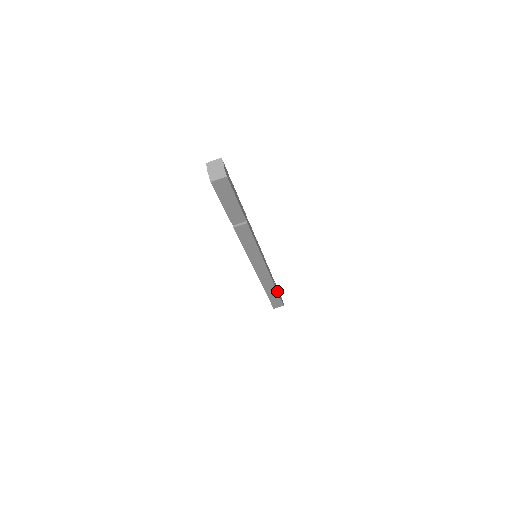
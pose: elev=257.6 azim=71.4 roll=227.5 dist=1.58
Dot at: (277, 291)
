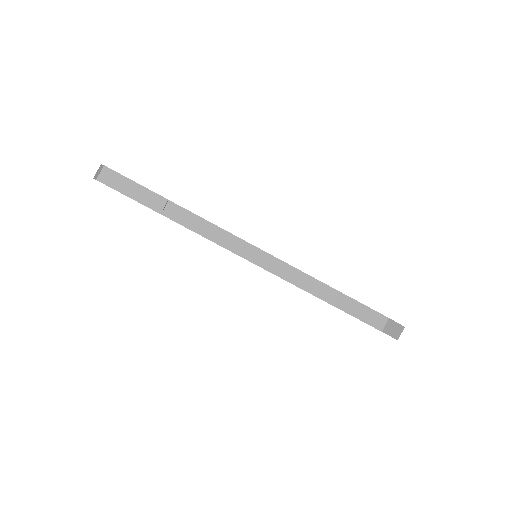
Dot at: (344, 295)
